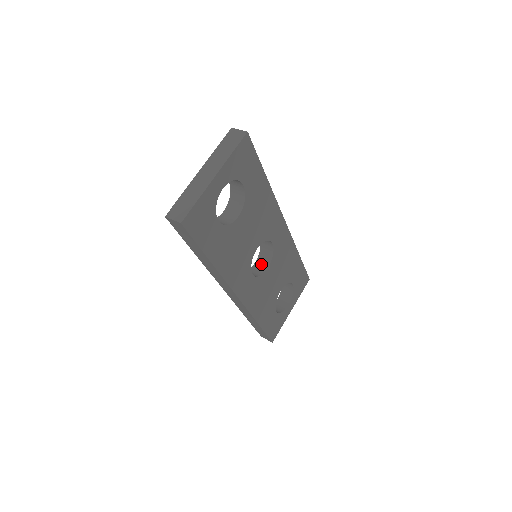
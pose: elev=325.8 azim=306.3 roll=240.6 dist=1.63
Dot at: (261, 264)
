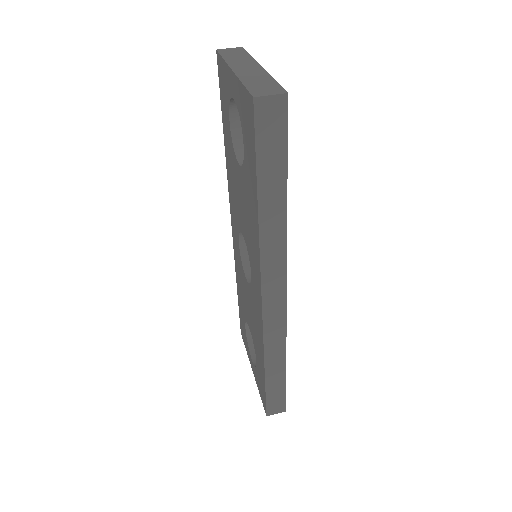
Dot at: occluded
